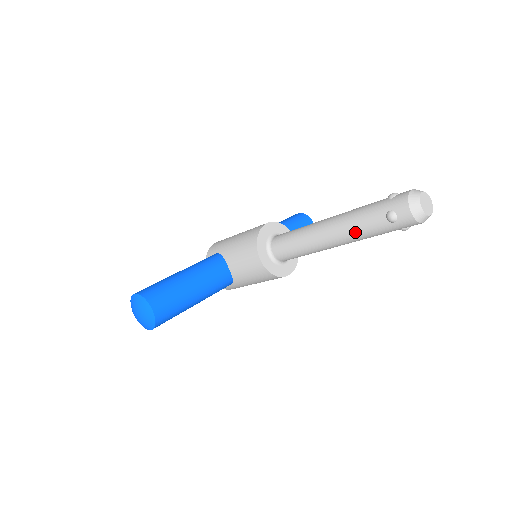
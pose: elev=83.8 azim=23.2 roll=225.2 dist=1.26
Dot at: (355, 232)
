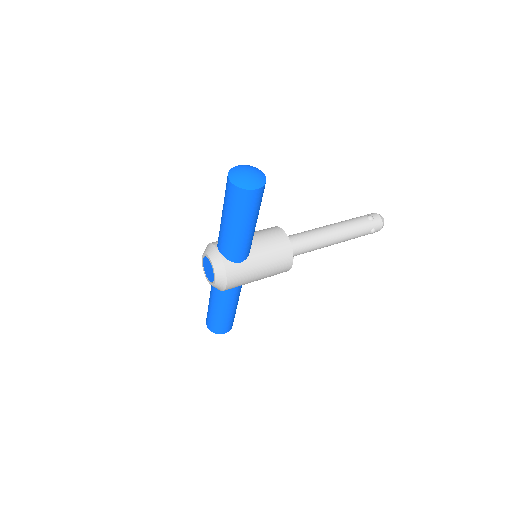
Dot at: (350, 225)
